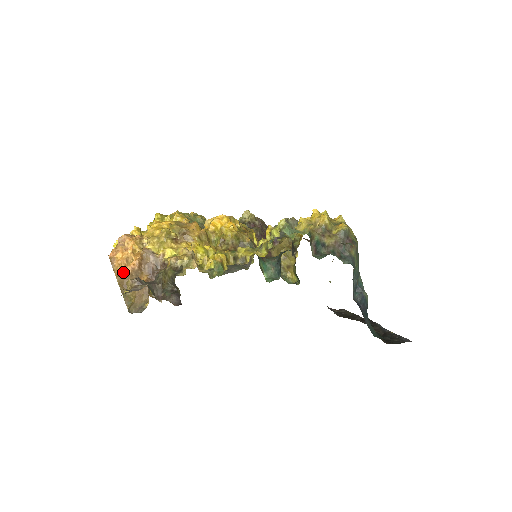
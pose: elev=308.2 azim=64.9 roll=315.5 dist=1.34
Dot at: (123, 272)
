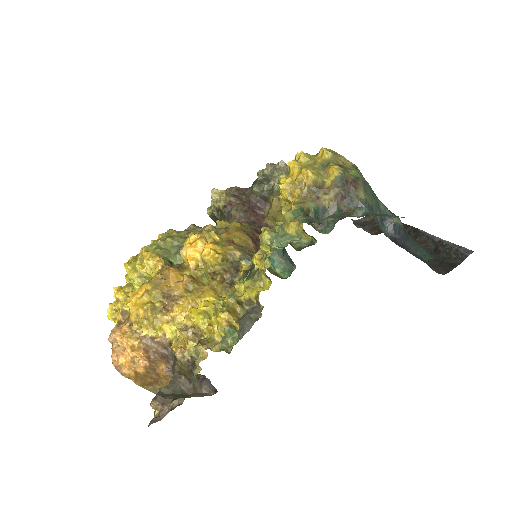
Dot at: (138, 376)
